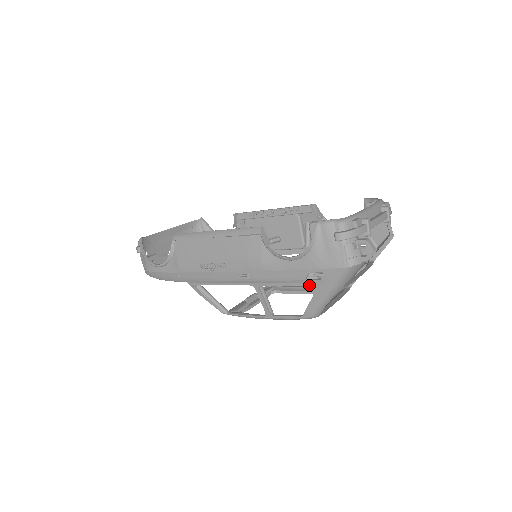
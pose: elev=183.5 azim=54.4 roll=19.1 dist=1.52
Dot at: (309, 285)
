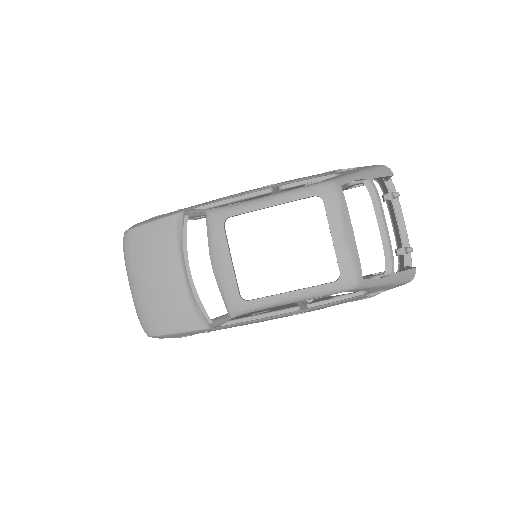
Dot at: (339, 173)
